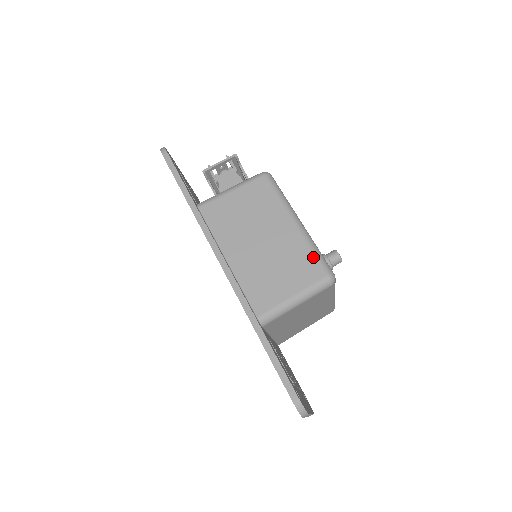
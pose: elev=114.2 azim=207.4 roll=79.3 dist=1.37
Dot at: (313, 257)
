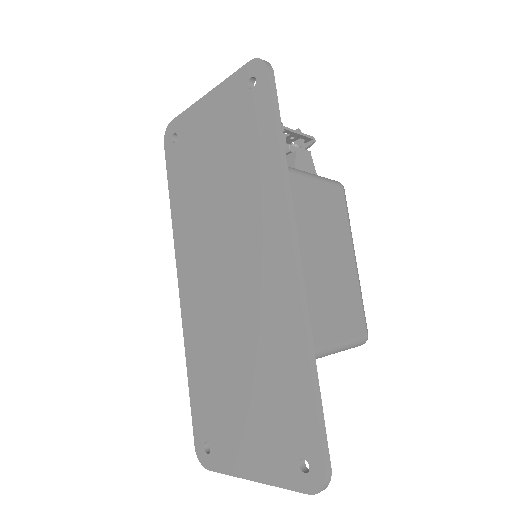
Dot at: (362, 307)
